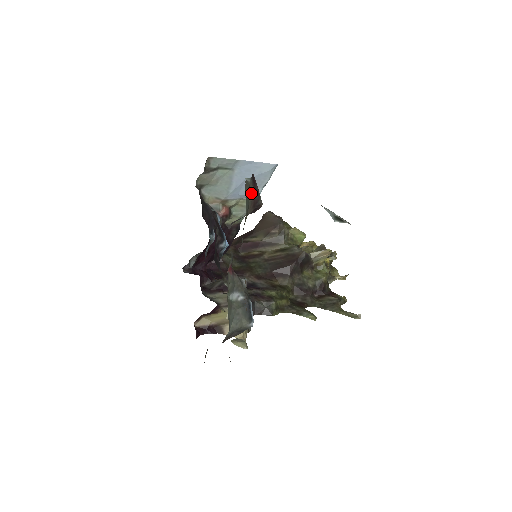
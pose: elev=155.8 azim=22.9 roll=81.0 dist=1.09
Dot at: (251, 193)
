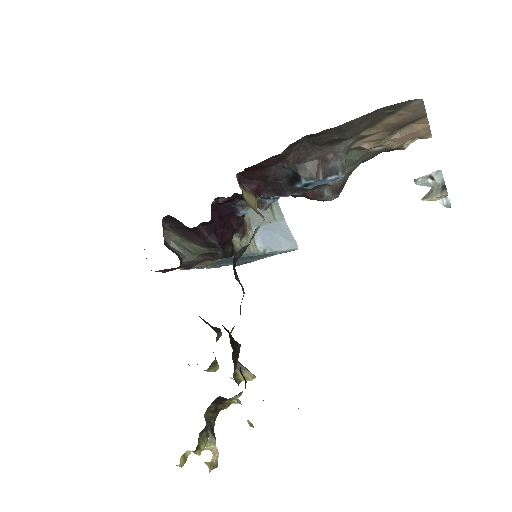
Dot at: (347, 179)
